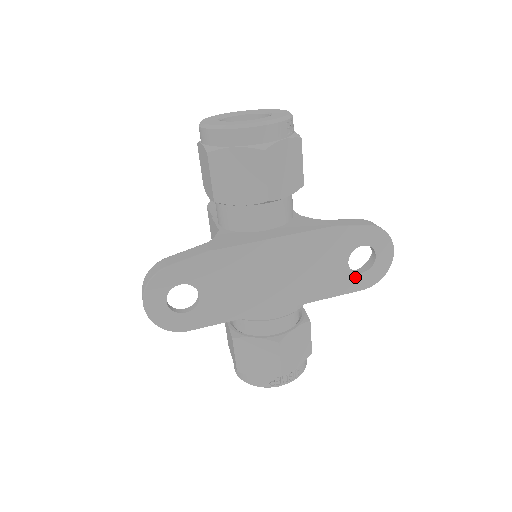
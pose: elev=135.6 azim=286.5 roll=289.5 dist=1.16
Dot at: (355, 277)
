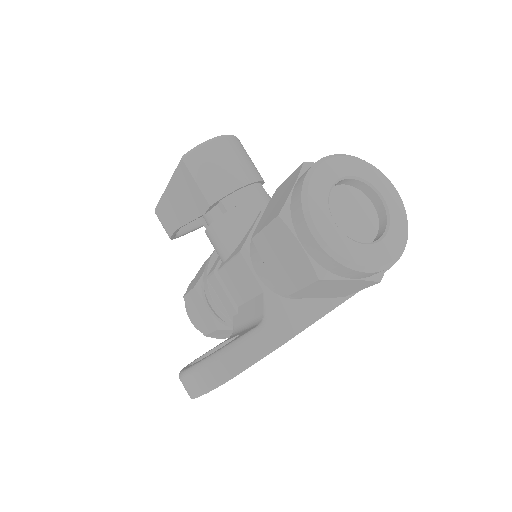
Dot at: occluded
